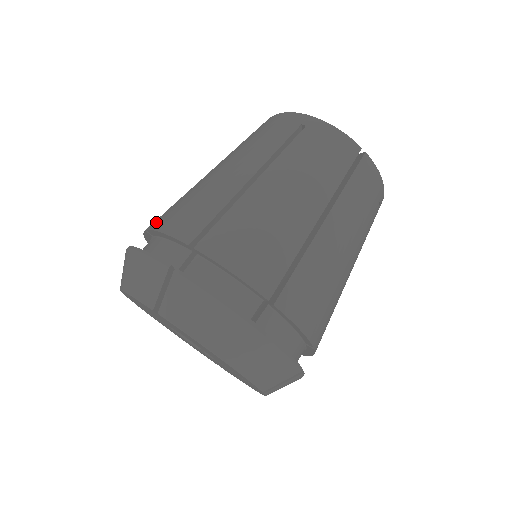
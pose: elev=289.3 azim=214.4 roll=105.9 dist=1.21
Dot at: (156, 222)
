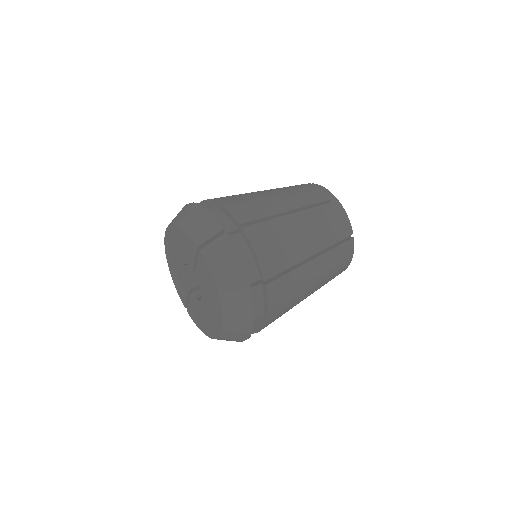
Dot at: occluded
